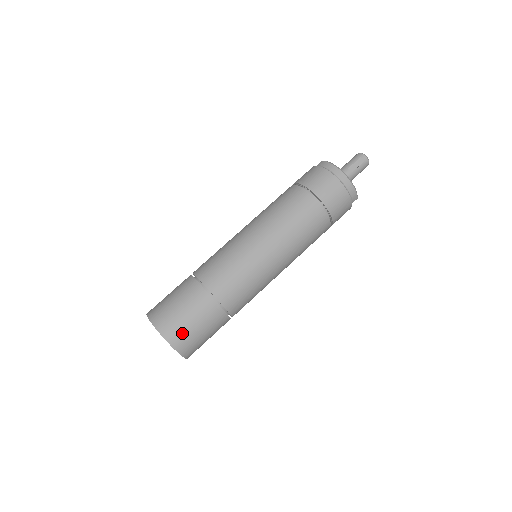
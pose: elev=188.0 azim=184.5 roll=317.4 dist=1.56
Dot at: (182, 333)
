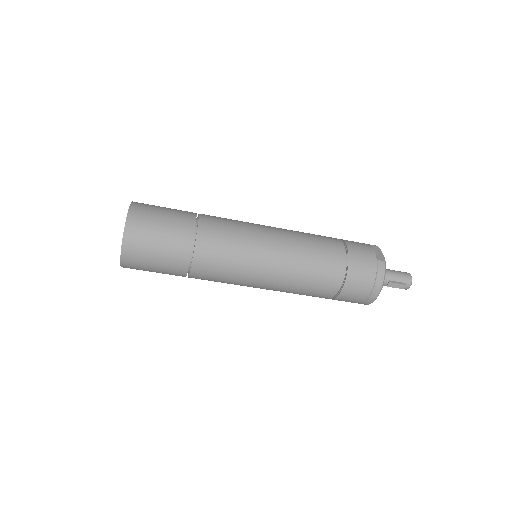
Dot at: (138, 263)
